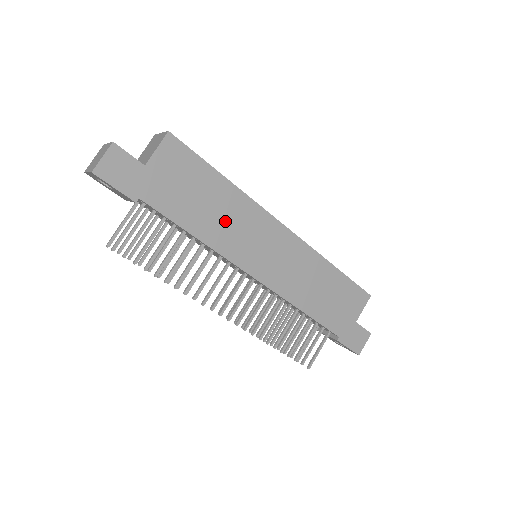
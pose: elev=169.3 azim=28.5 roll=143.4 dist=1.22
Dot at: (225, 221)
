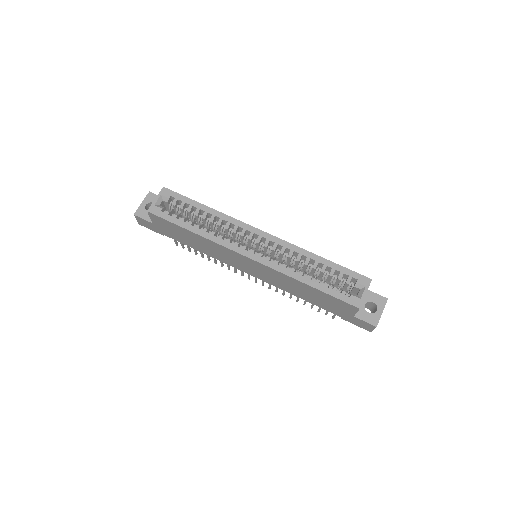
Dot at: (209, 249)
